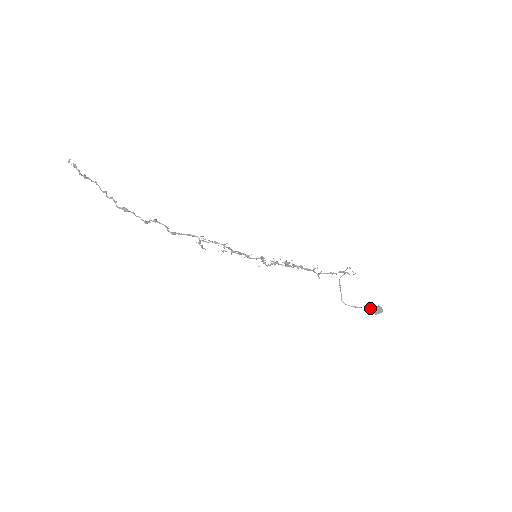
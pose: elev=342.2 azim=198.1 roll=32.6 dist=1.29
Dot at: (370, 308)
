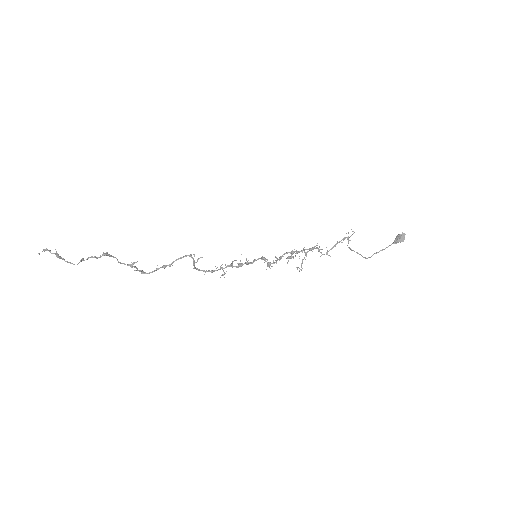
Dot at: (393, 242)
